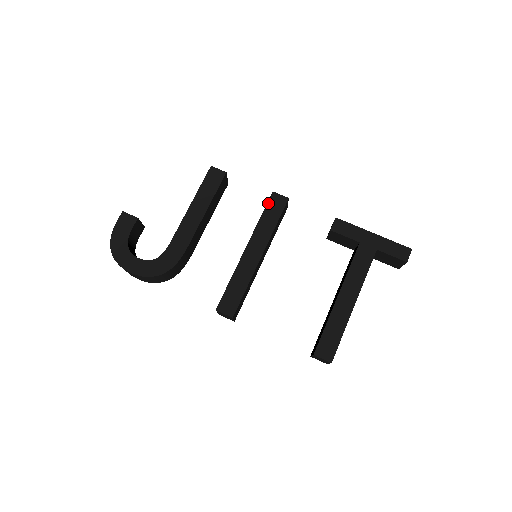
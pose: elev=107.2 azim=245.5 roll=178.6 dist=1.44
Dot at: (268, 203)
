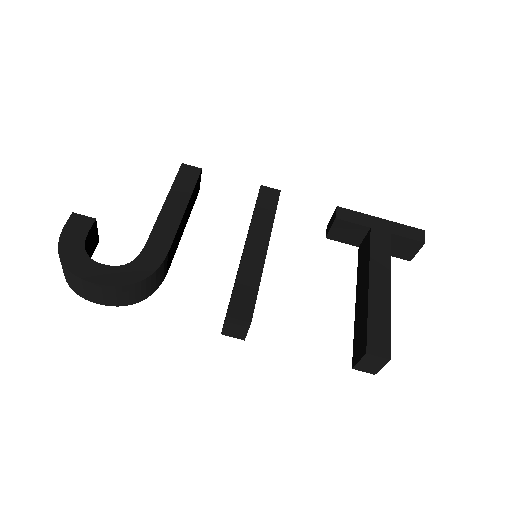
Dot at: (259, 196)
